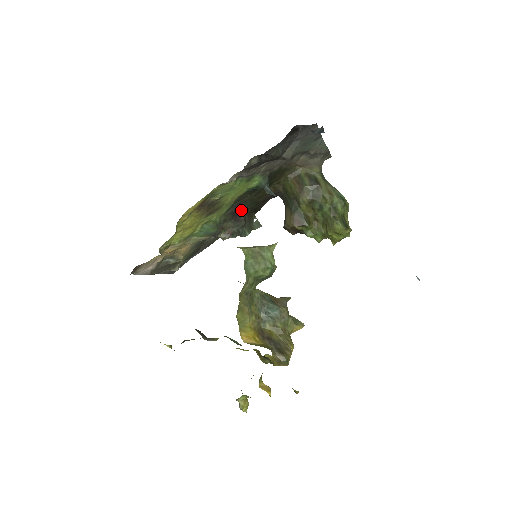
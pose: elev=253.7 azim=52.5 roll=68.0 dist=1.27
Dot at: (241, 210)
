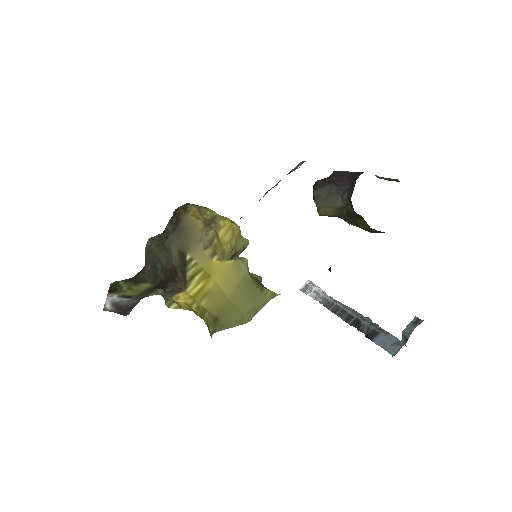
Dot at: occluded
